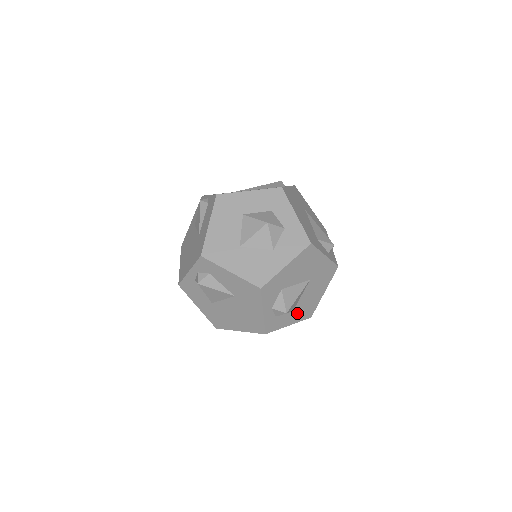
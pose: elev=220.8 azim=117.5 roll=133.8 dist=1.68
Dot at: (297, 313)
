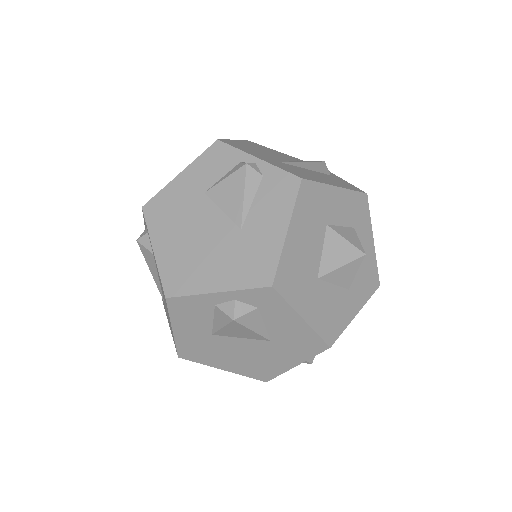
Dot at: occluded
